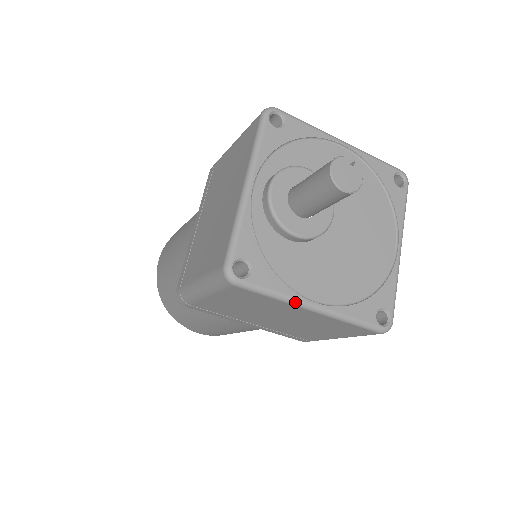
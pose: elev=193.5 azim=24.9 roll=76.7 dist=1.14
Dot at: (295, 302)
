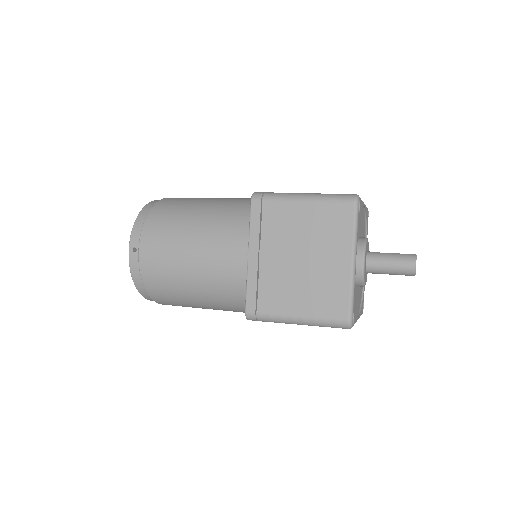
Dot at: occluded
